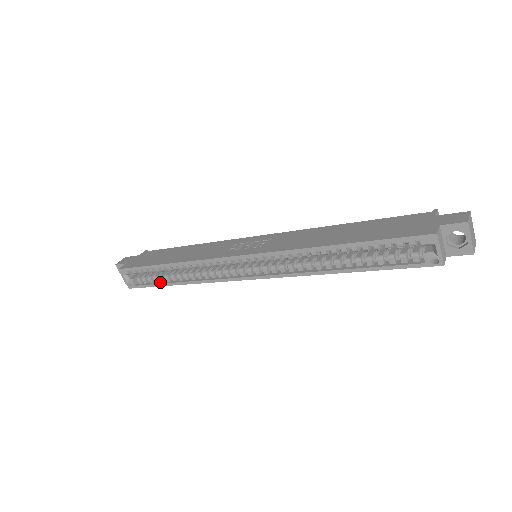
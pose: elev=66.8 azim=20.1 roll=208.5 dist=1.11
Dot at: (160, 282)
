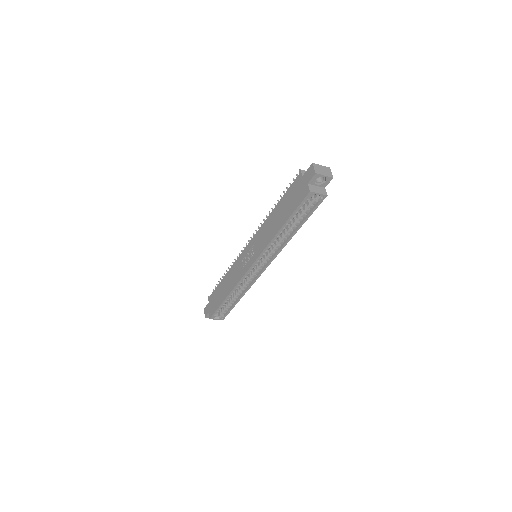
Dot at: (232, 305)
